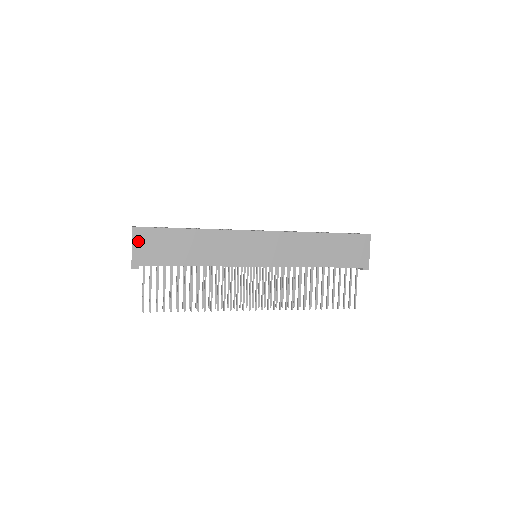
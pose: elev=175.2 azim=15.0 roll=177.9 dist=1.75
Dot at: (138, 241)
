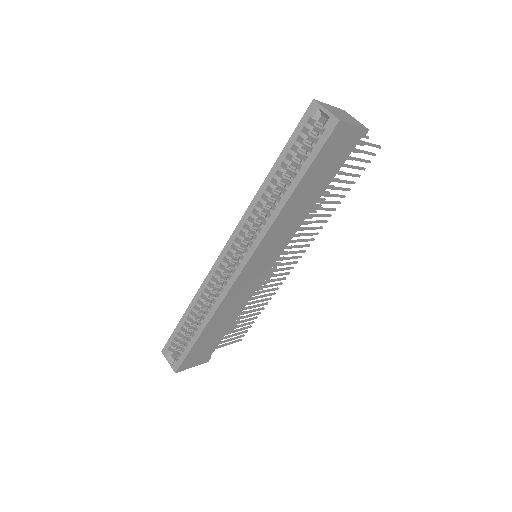
Dot at: (189, 365)
